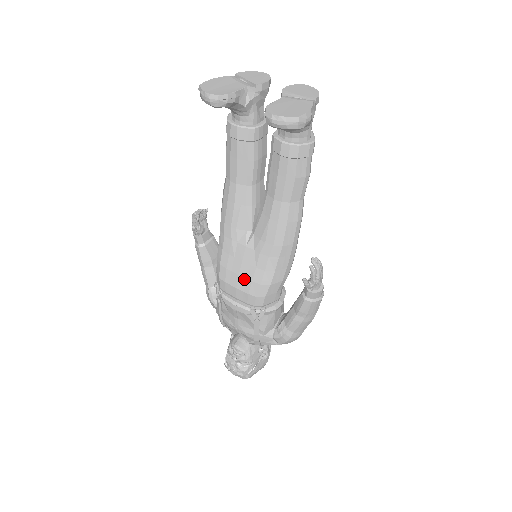
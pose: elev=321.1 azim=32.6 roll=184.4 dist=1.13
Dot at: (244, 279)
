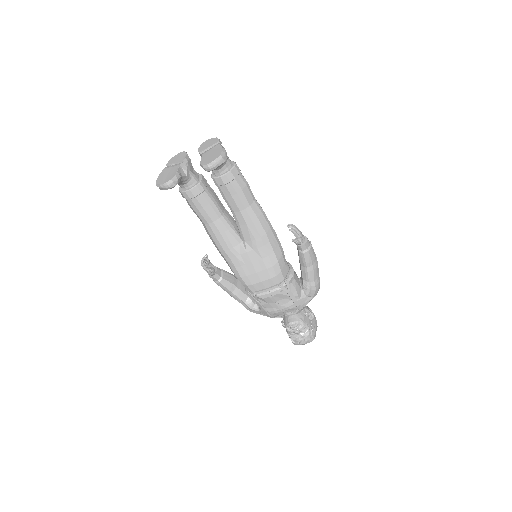
Dot at: (261, 272)
